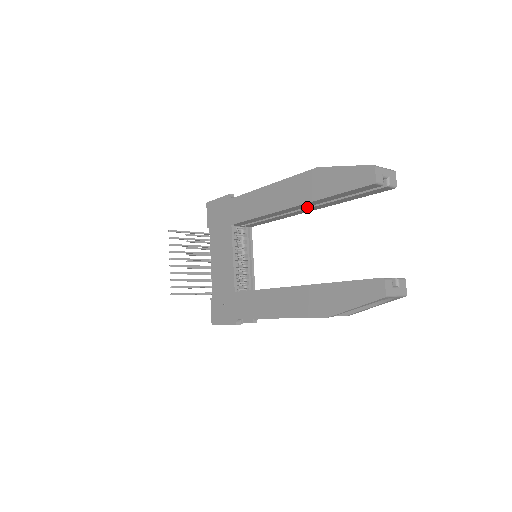
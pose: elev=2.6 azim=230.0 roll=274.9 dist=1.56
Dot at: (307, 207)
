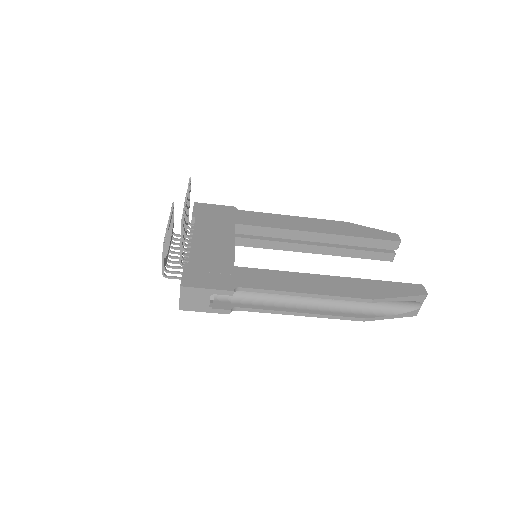
Dot at: (320, 245)
